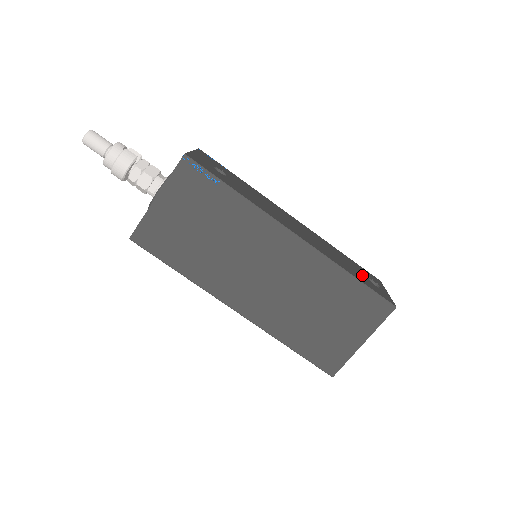
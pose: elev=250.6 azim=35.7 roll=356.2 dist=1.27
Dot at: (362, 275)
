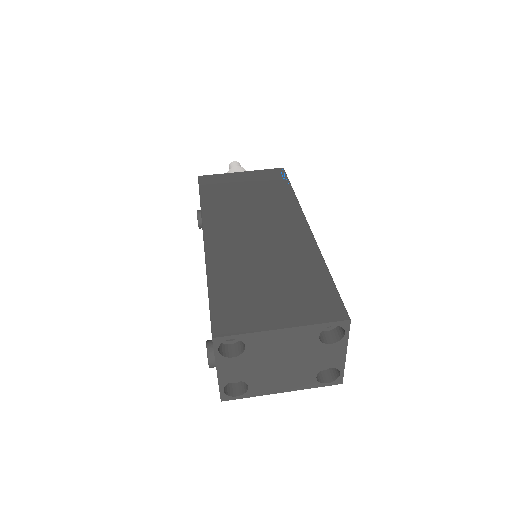
Dot at: occluded
